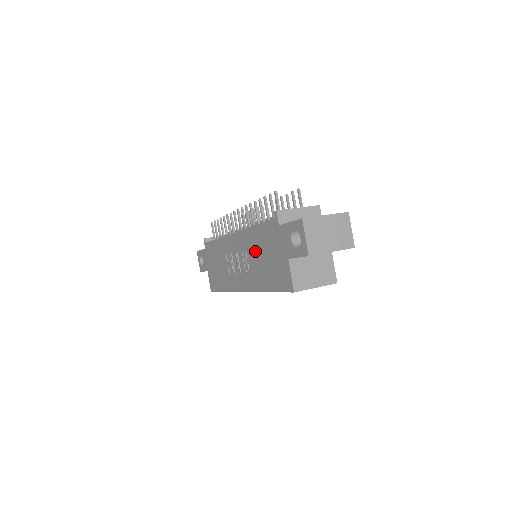
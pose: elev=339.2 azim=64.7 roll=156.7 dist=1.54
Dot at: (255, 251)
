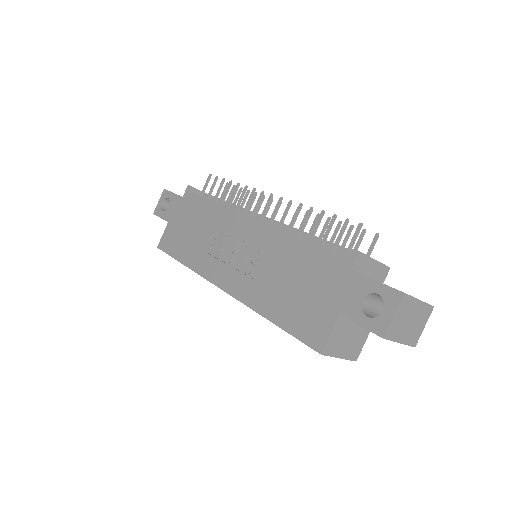
Dot at: (280, 264)
